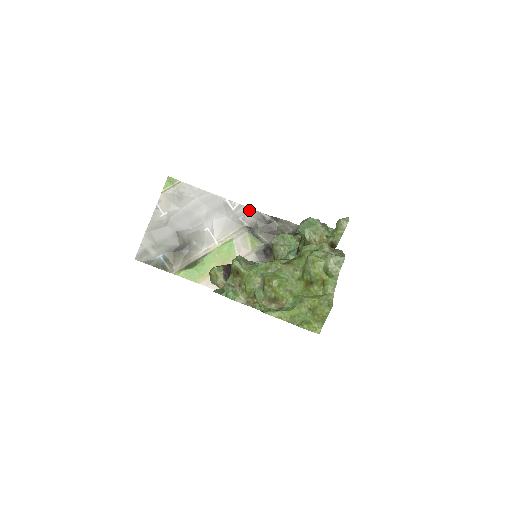
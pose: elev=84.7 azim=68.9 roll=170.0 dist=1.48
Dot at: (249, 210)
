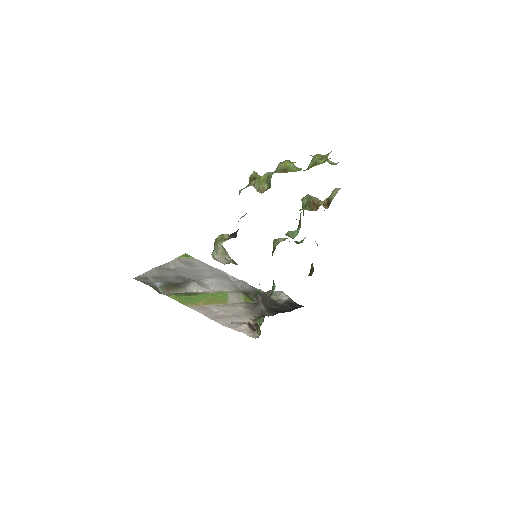
Dot at: (247, 284)
